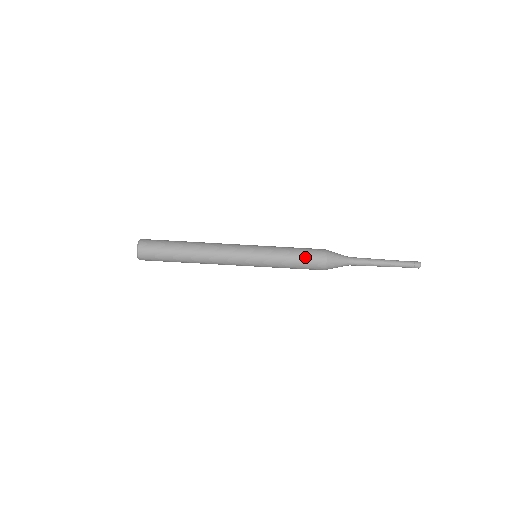
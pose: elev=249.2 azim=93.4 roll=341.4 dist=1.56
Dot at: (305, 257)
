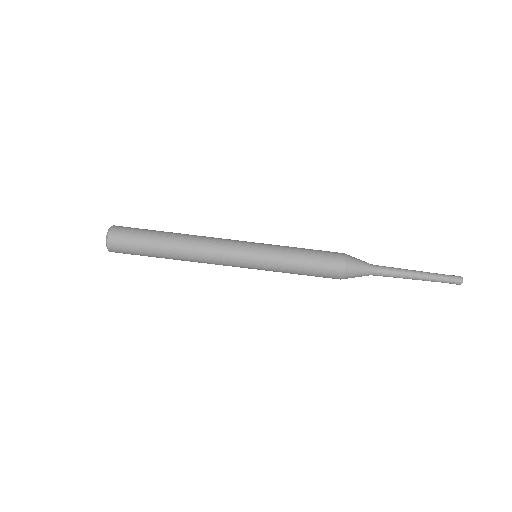
Dot at: (317, 264)
